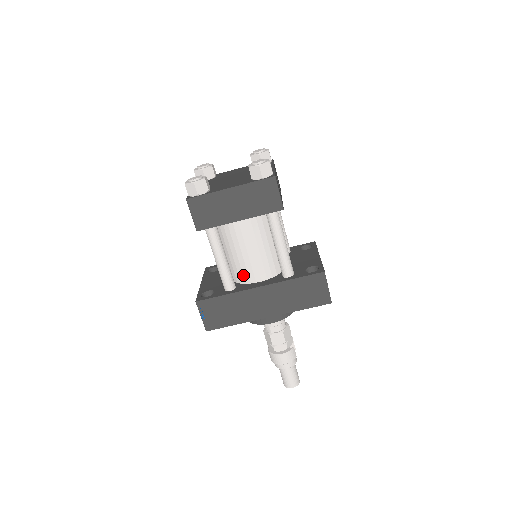
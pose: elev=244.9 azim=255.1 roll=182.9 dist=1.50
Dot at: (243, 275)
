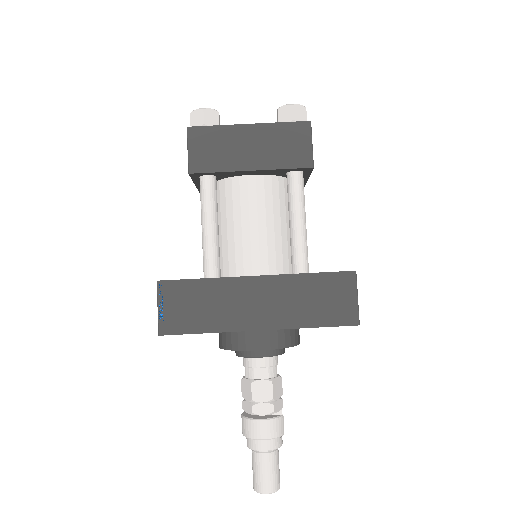
Dot at: (235, 262)
